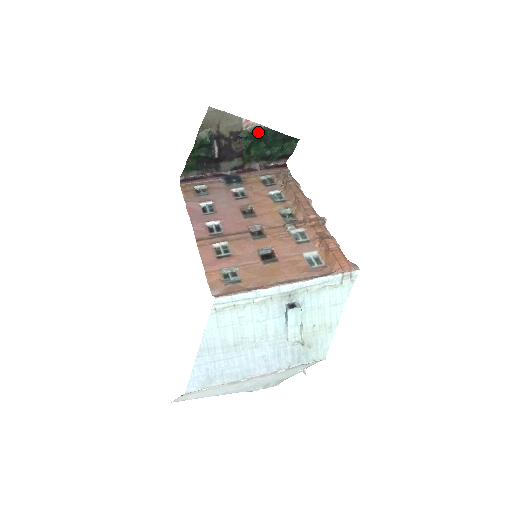
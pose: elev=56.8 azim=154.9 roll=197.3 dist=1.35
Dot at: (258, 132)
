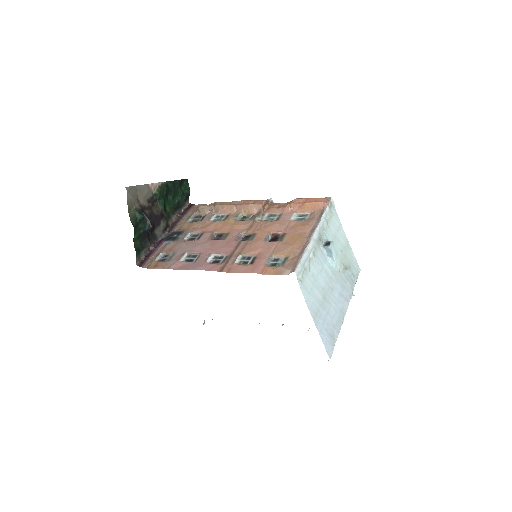
Dot at: (163, 189)
